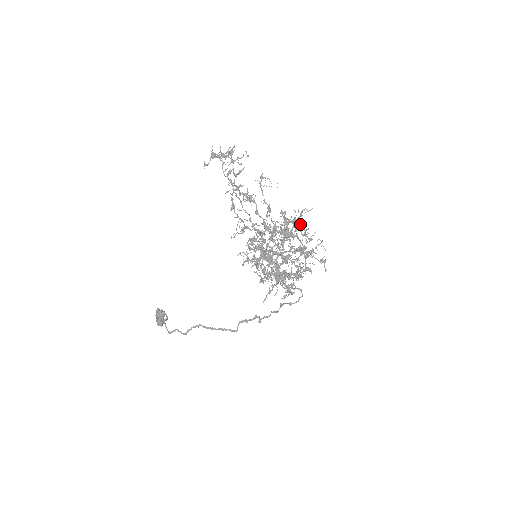
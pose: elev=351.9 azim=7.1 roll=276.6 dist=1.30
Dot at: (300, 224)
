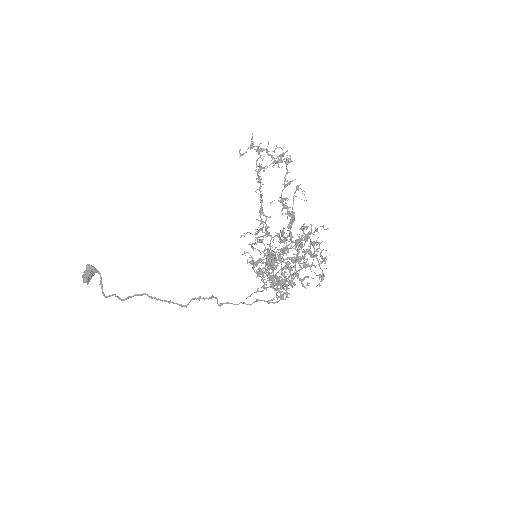
Dot at: (318, 243)
